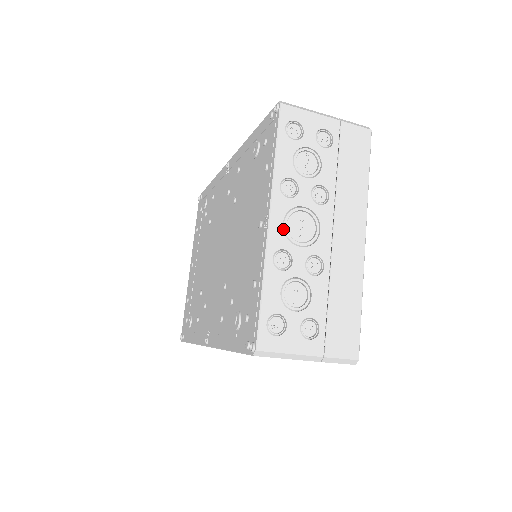
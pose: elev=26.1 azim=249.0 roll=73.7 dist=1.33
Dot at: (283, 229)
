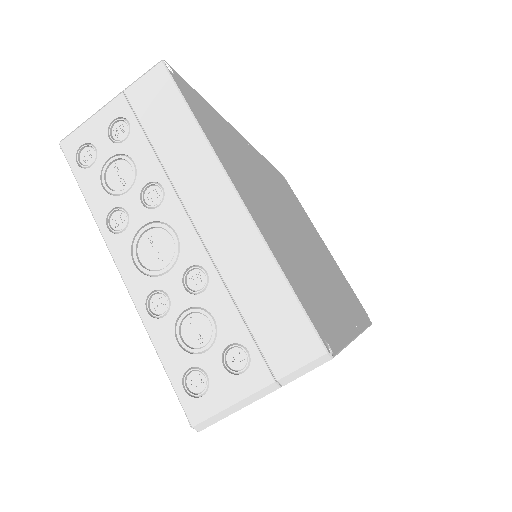
Dot at: (139, 269)
